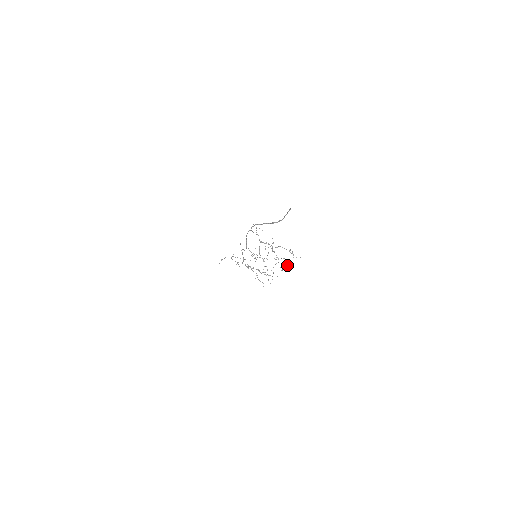
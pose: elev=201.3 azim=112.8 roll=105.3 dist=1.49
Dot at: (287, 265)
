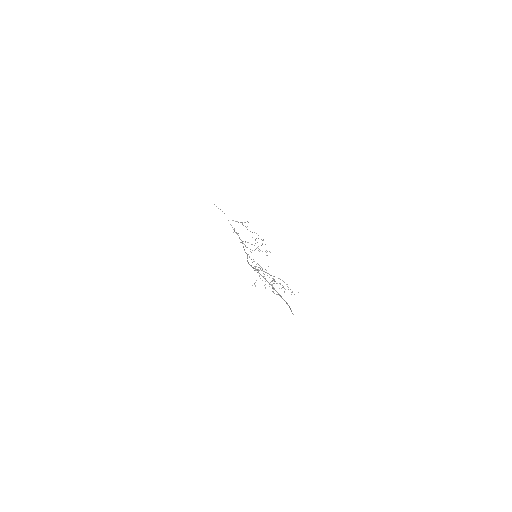
Dot at: (285, 289)
